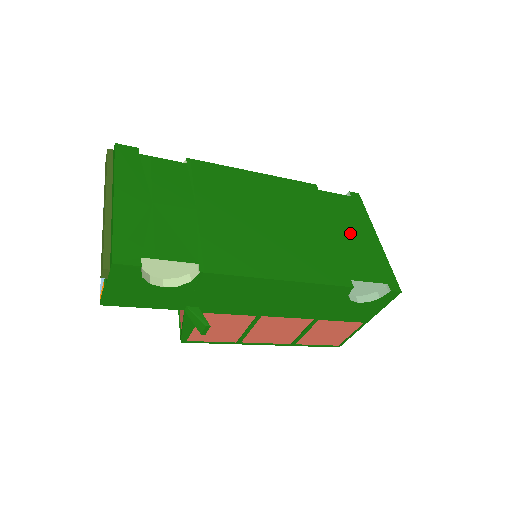
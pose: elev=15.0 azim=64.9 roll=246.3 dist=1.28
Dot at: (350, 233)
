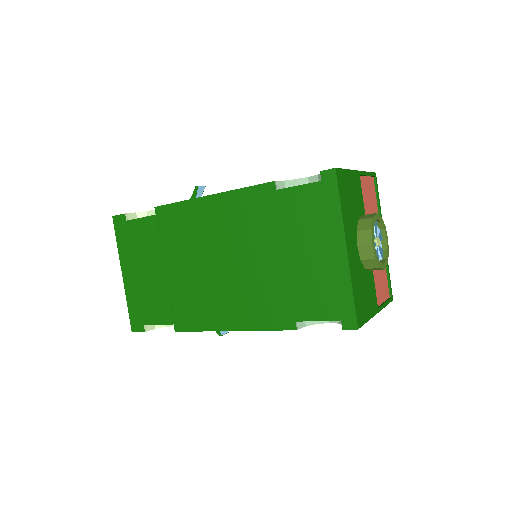
Dot at: (307, 252)
